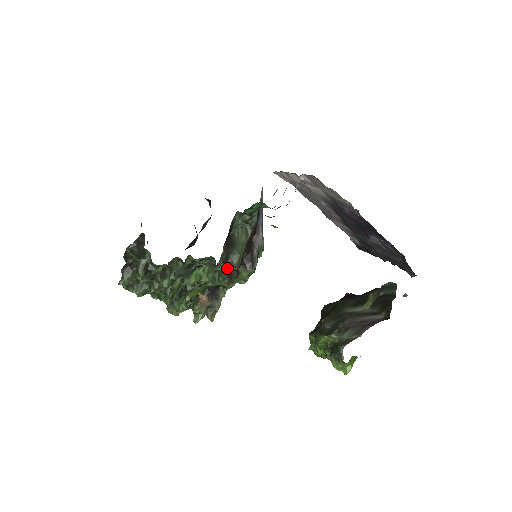
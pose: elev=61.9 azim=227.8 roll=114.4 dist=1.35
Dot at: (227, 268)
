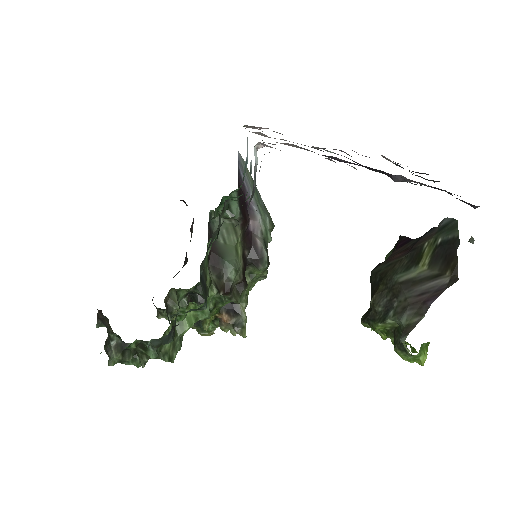
Dot at: (226, 288)
